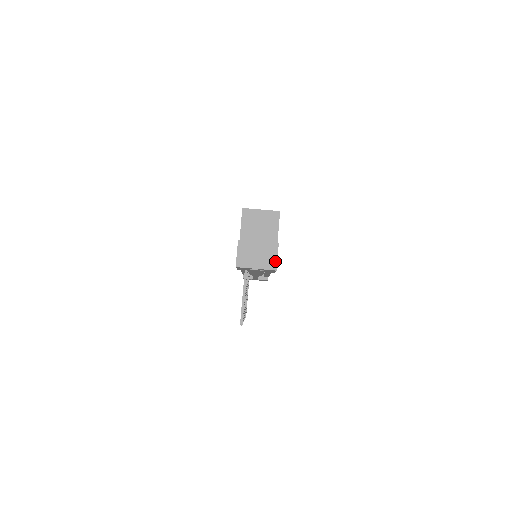
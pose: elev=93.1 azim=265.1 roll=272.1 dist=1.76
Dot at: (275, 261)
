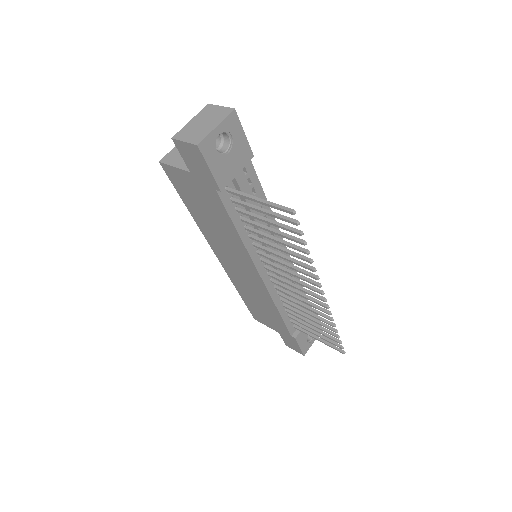
Dot at: (224, 109)
